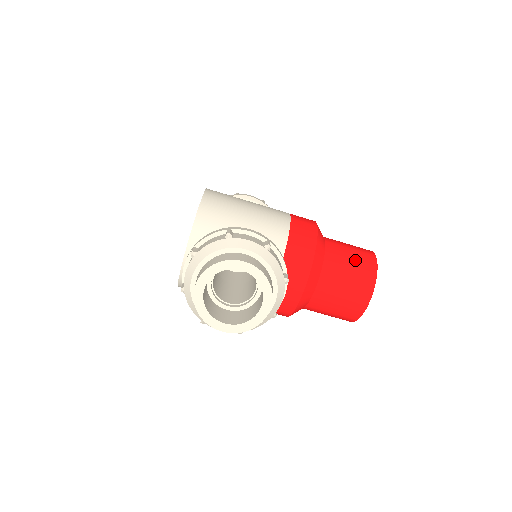
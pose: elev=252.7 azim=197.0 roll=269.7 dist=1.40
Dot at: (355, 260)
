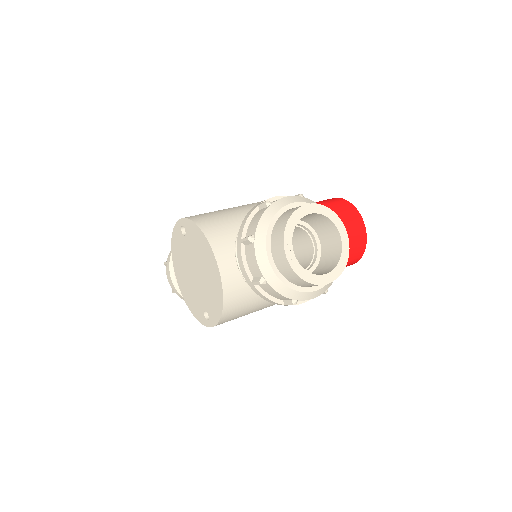
Dot at: (332, 204)
